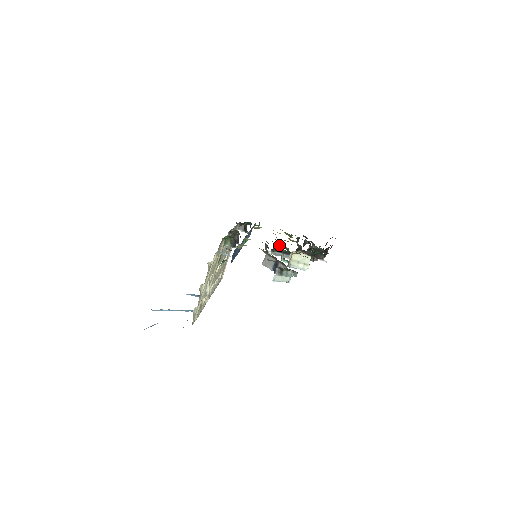
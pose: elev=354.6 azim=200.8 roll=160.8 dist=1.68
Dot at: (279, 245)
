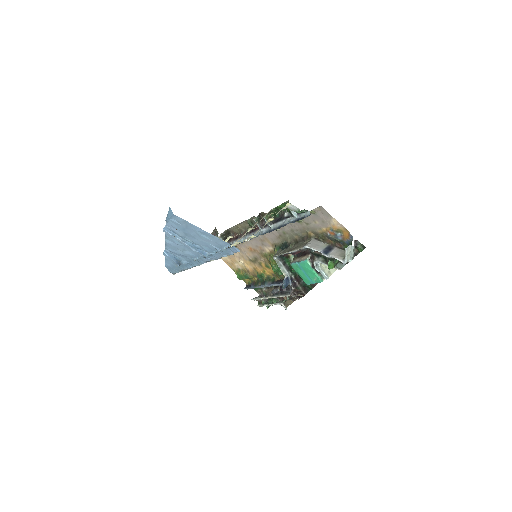
Dot at: occluded
